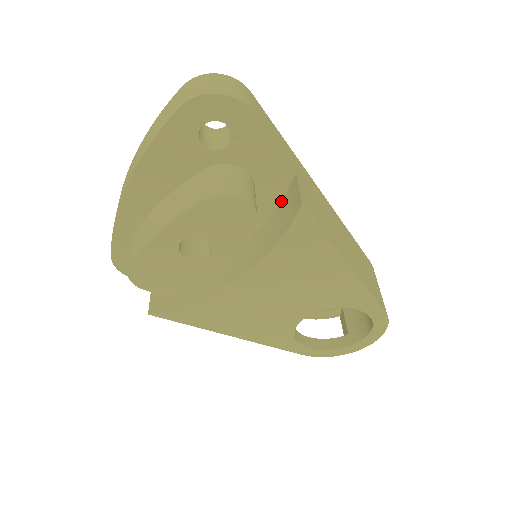
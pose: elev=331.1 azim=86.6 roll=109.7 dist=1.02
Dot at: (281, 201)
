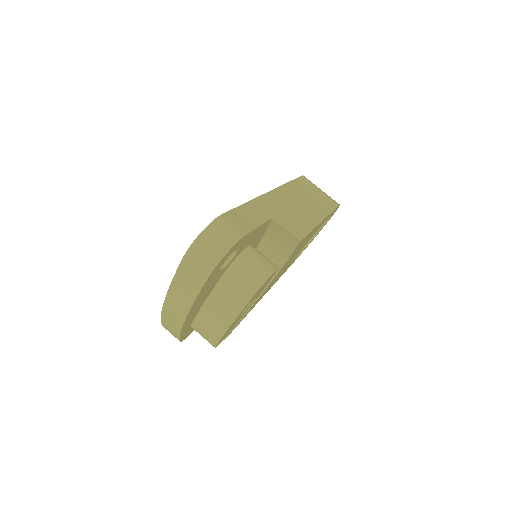
Dot at: (266, 232)
